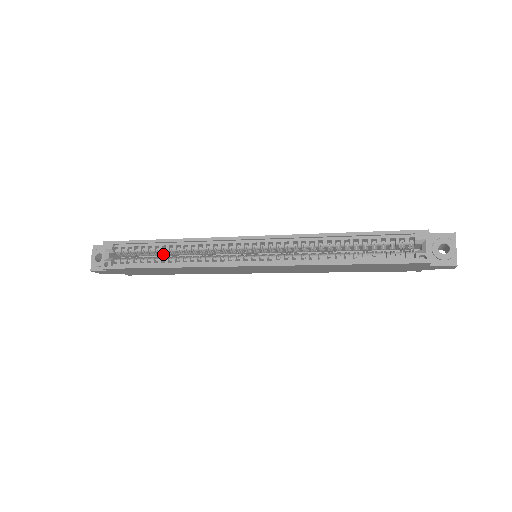
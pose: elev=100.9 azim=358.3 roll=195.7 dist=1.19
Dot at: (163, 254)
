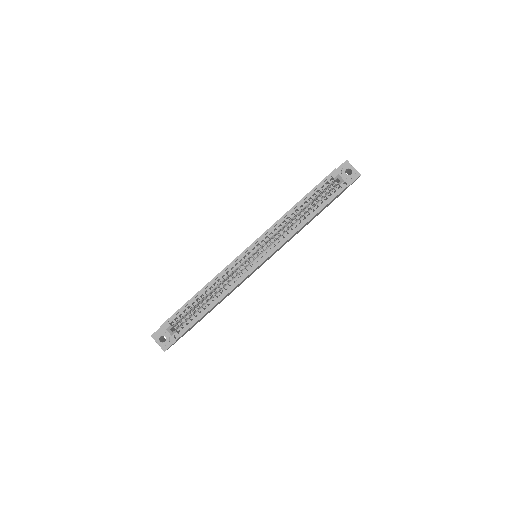
Dot at: (202, 301)
